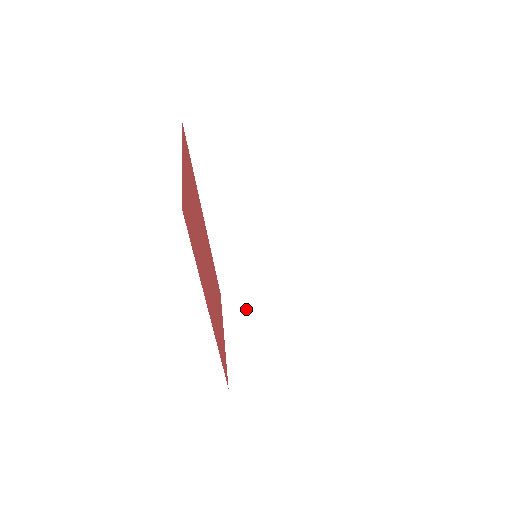
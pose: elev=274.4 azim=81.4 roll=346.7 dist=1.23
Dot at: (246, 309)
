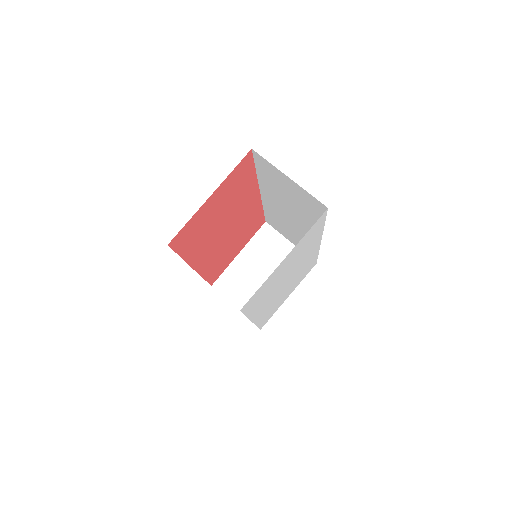
Dot at: (268, 248)
